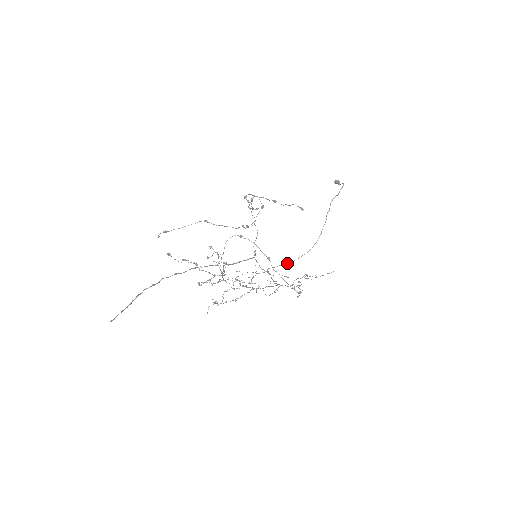
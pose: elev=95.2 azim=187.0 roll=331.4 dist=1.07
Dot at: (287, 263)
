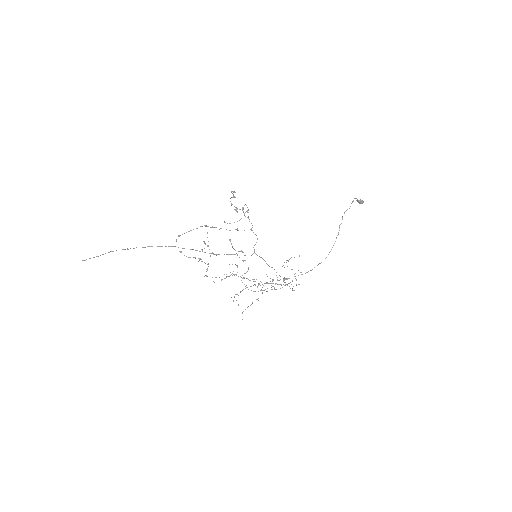
Dot at: (307, 272)
